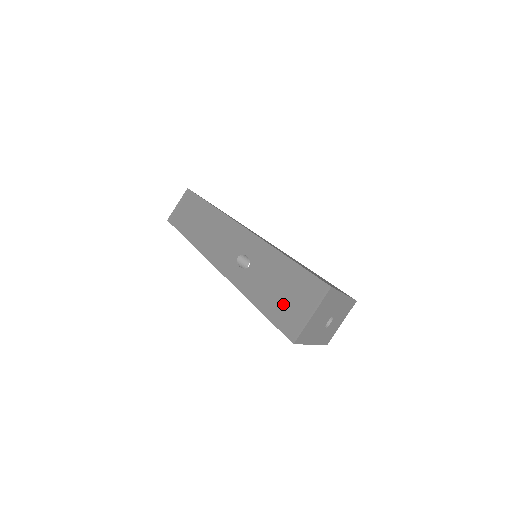
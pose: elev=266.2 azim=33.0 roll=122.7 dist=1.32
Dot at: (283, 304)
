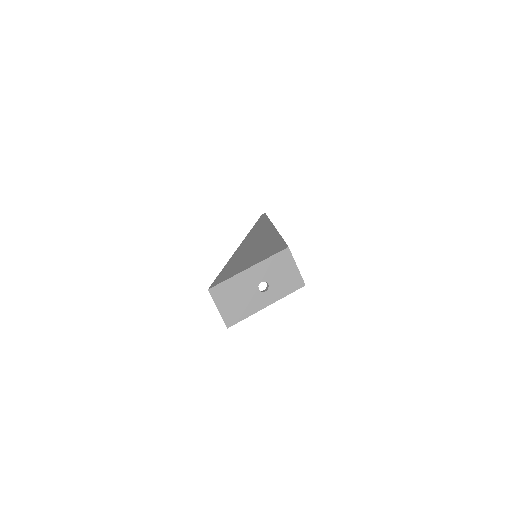
Dot at: occluded
